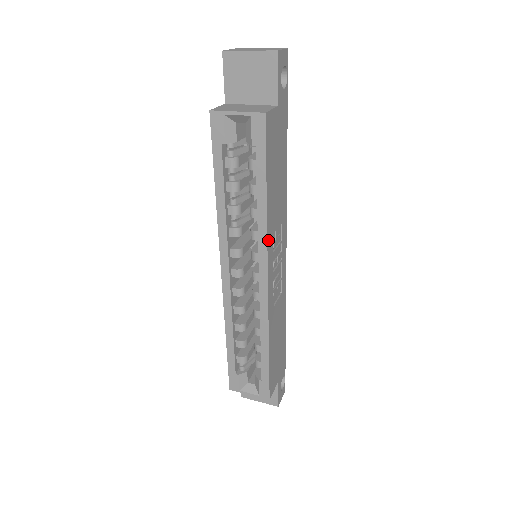
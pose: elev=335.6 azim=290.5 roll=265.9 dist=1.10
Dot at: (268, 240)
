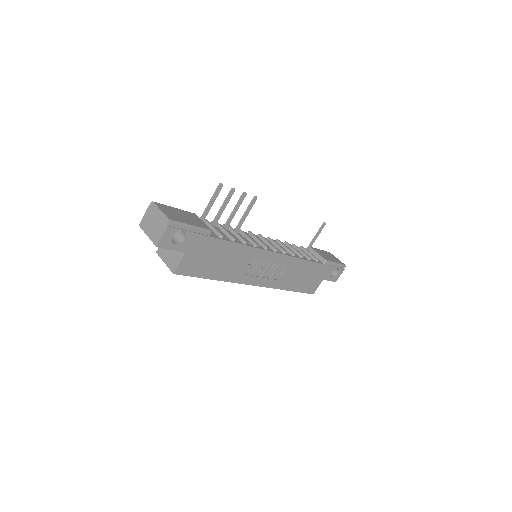
Dot at: (237, 281)
